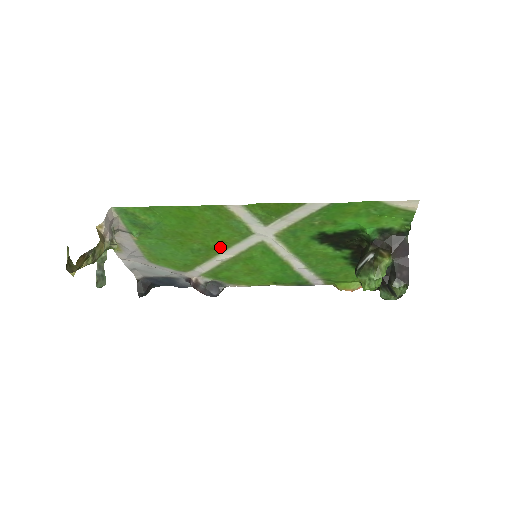
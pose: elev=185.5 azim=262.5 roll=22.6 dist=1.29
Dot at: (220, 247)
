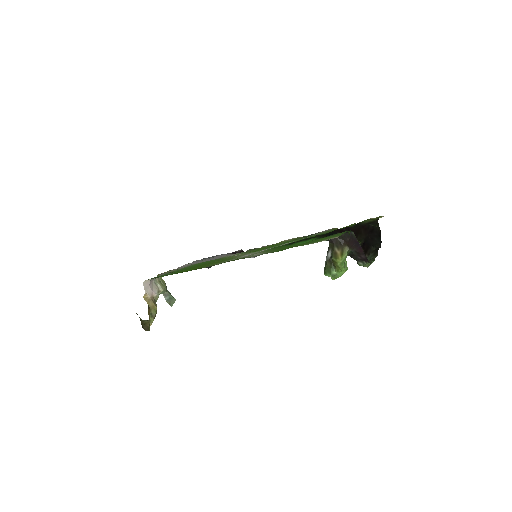
Dot at: occluded
